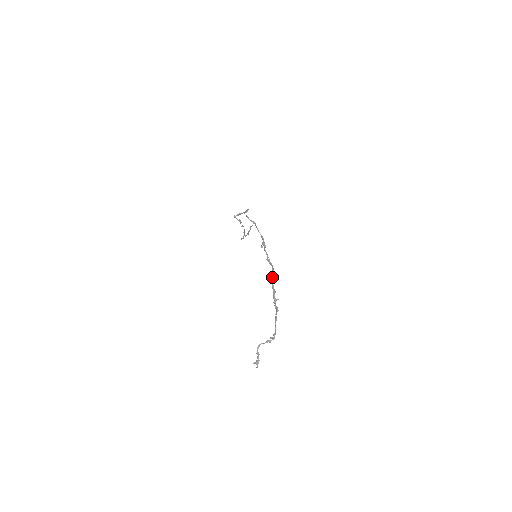
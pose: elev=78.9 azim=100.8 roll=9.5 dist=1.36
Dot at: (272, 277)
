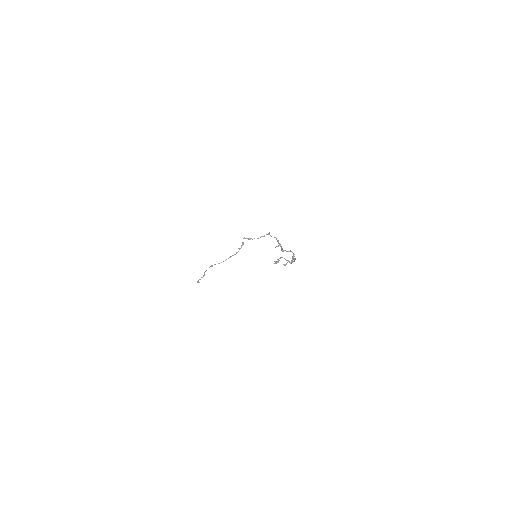
Dot at: occluded
